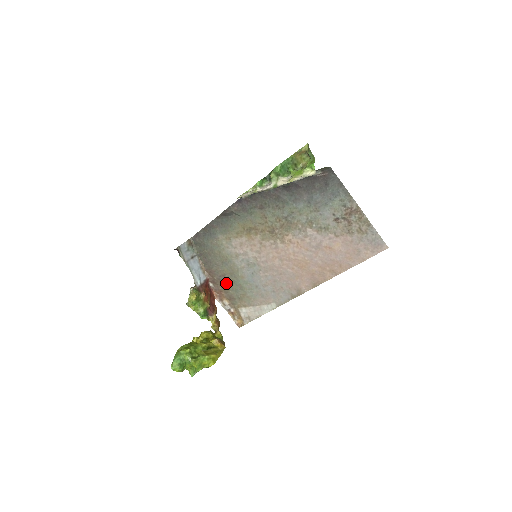
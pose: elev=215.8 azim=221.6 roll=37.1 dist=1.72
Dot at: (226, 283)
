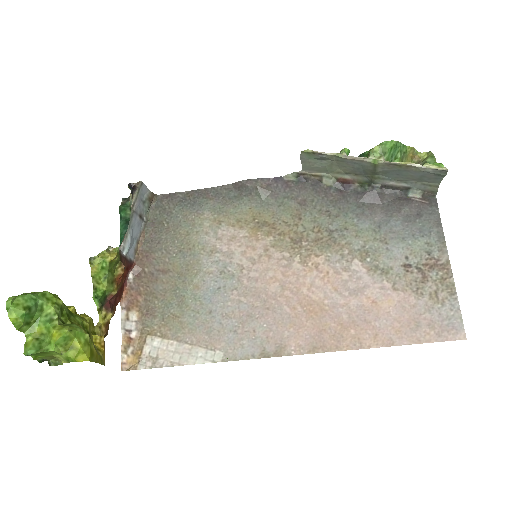
Dot at: (160, 285)
